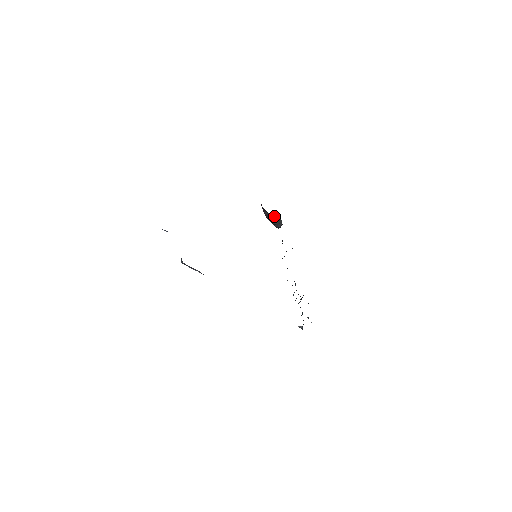
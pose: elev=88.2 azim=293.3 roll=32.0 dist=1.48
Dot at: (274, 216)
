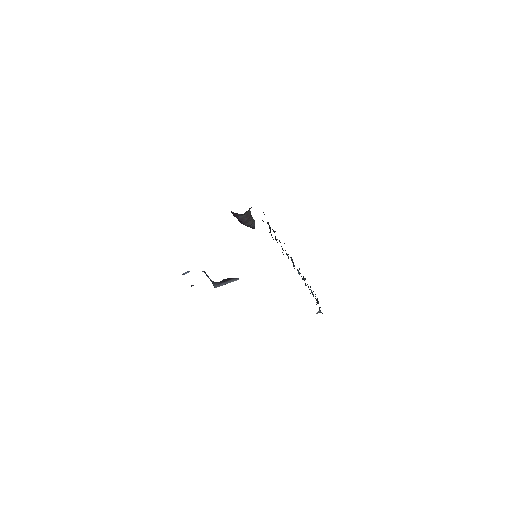
Dot at: (247, 216)
